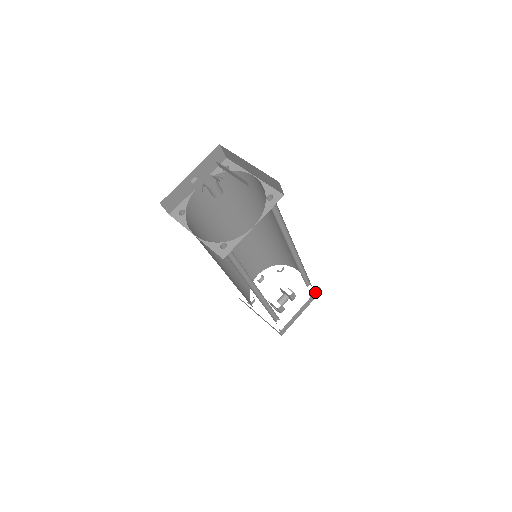
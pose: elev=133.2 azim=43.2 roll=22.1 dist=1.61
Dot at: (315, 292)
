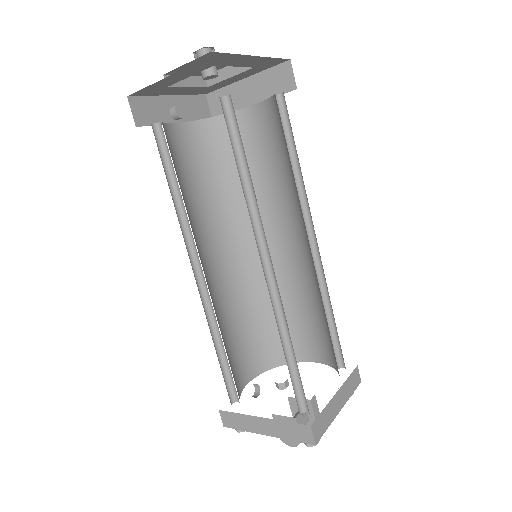
Dot at: (352, 373)
